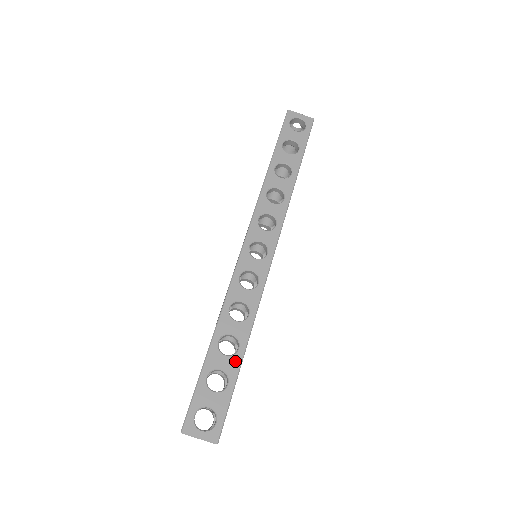
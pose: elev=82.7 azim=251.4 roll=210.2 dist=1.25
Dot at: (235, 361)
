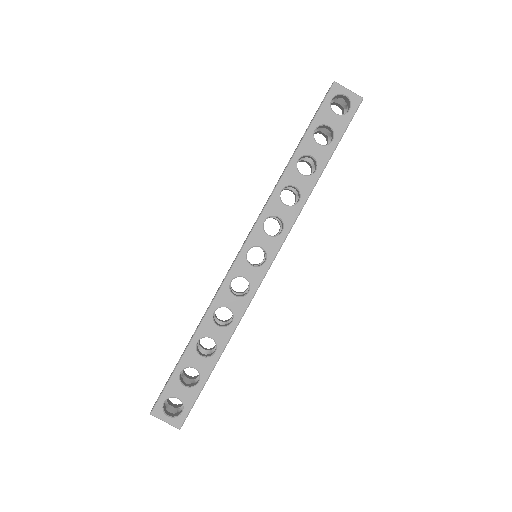
Dot at: (209, 363)
